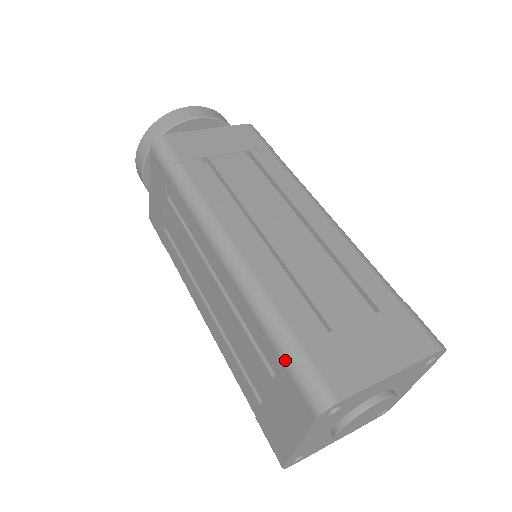
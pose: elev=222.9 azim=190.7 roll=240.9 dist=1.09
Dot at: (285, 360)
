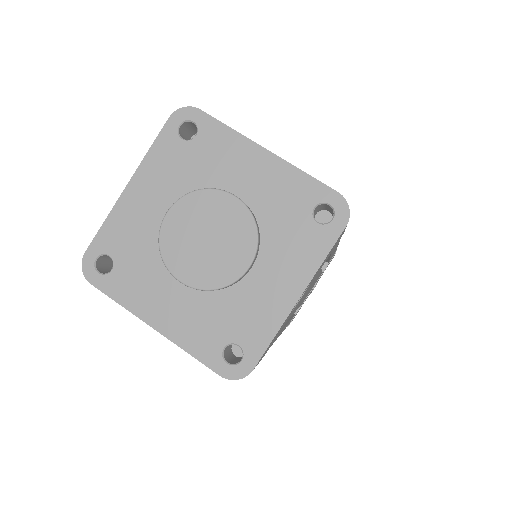
Dot at: occluded
